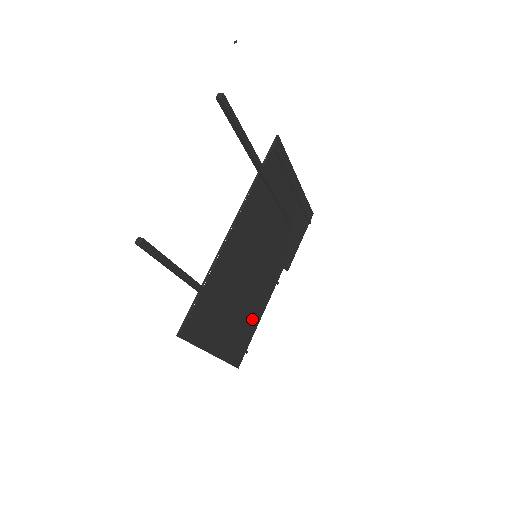
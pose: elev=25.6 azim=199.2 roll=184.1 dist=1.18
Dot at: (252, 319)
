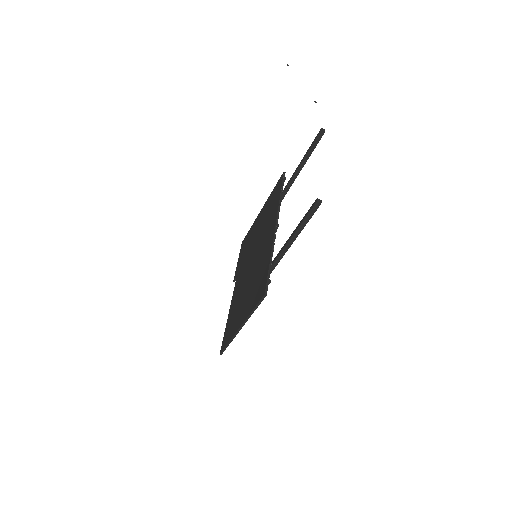
Dot at: occluded
